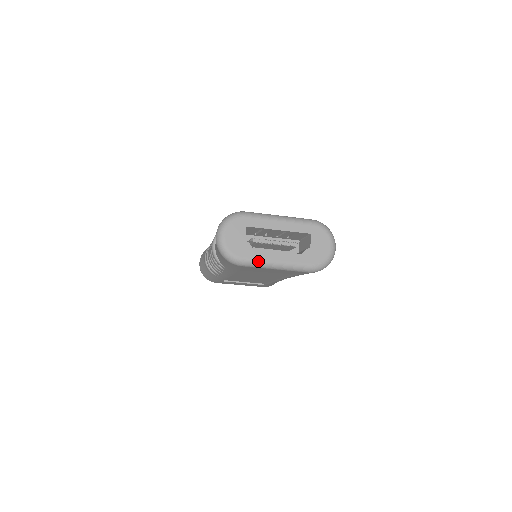
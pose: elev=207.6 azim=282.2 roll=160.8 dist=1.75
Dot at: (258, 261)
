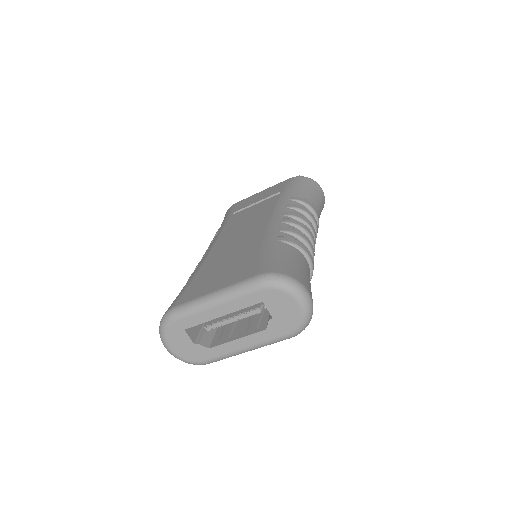
Dot at: (222, 357)
